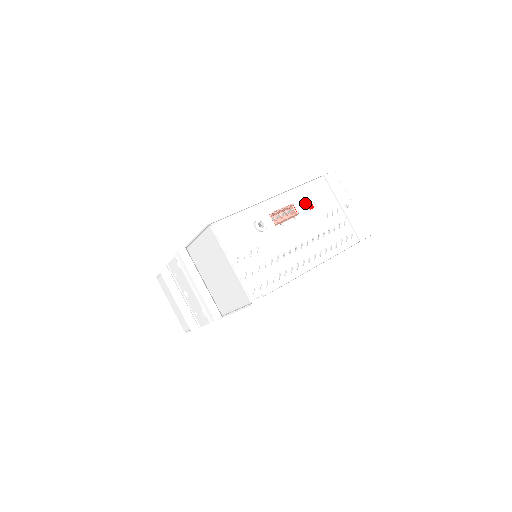
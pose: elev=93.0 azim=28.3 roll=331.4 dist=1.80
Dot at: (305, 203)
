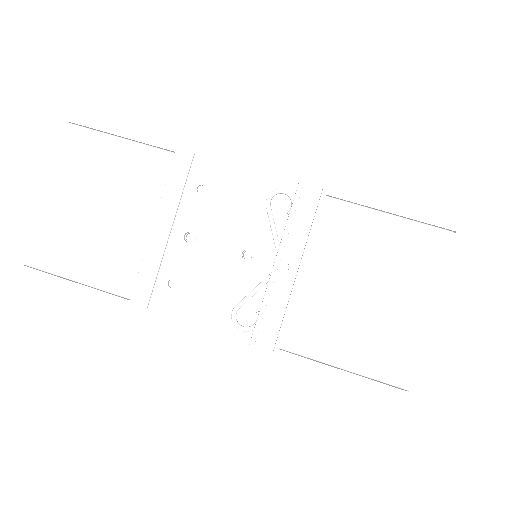
Dot at: occluded
